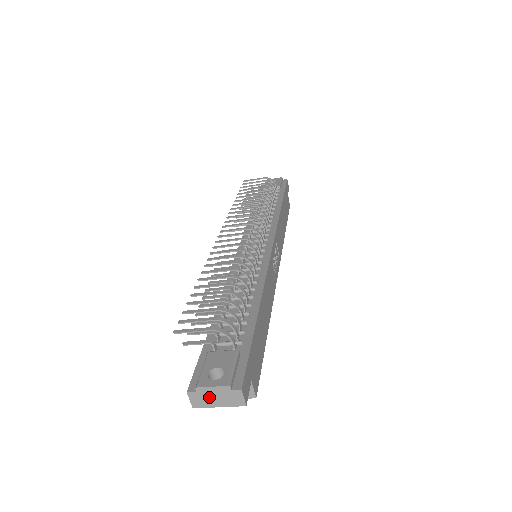
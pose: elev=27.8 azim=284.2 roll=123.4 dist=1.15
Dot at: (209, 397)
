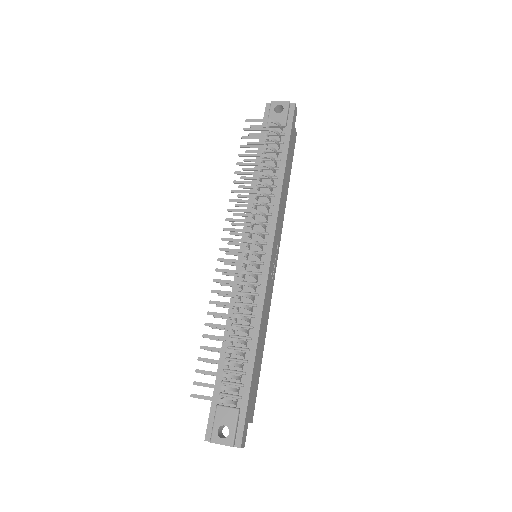
Dot at: occluded
